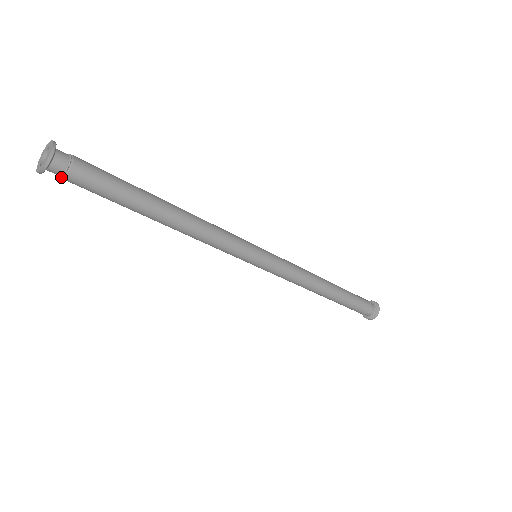
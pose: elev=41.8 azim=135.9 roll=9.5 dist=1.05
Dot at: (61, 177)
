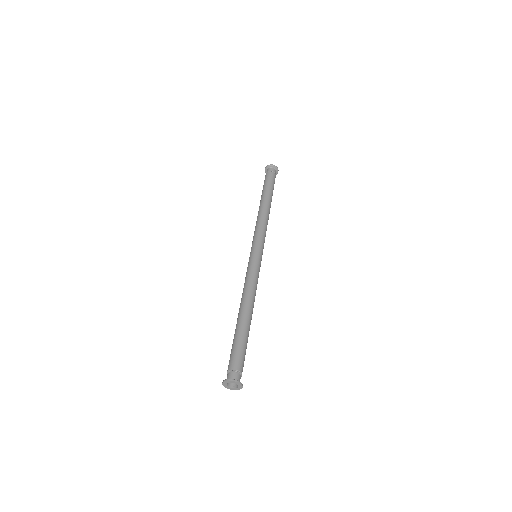
Dot at: occluded
